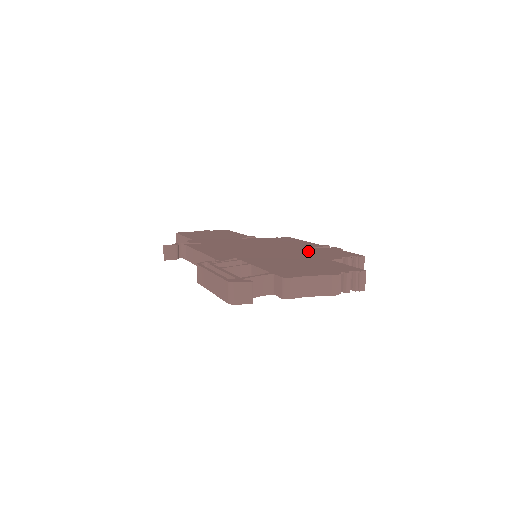
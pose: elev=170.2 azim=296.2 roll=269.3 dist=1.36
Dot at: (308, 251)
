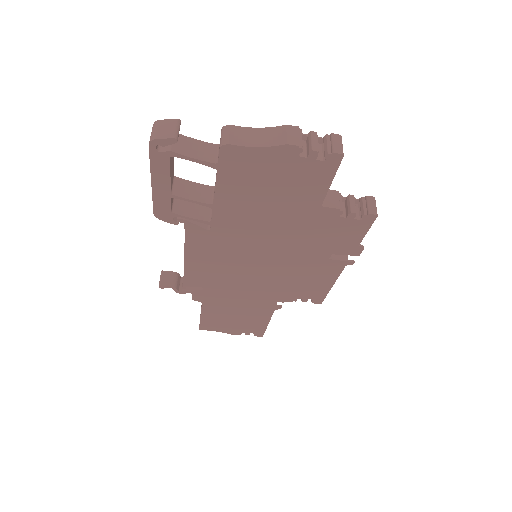
Dot at: occluded
